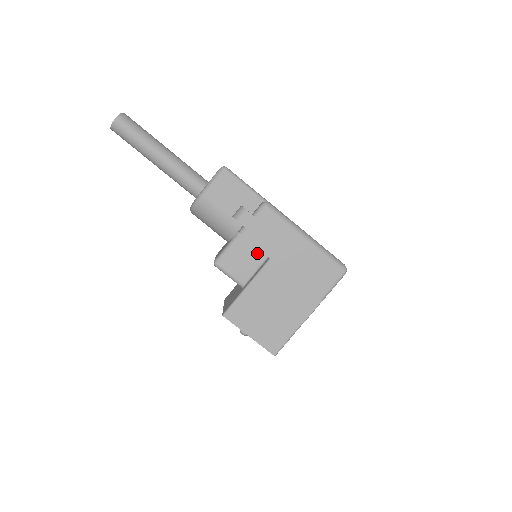
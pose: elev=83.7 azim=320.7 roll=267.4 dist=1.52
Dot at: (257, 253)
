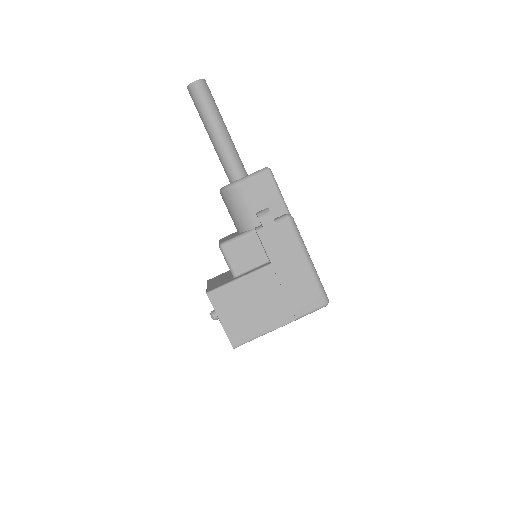
Dot at: (261, 254)
